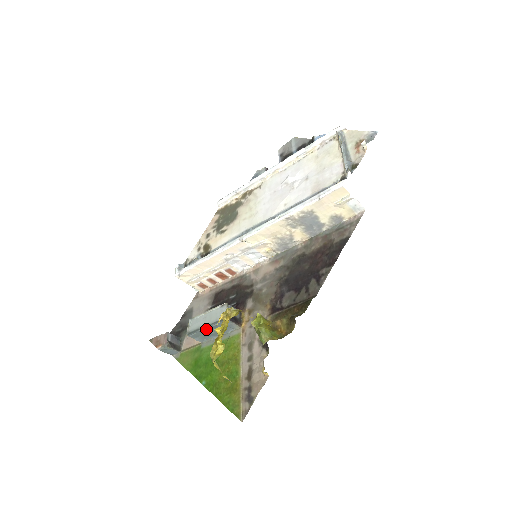
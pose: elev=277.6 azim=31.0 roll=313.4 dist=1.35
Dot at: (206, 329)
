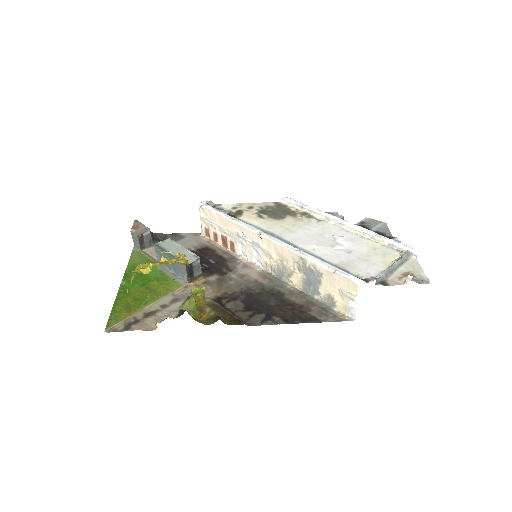
Dot at: (168, 256)
